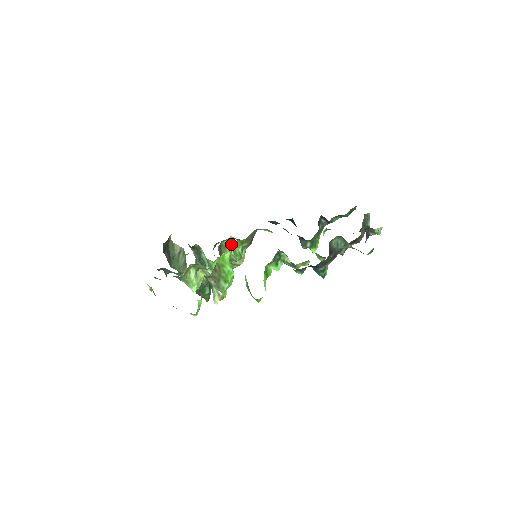
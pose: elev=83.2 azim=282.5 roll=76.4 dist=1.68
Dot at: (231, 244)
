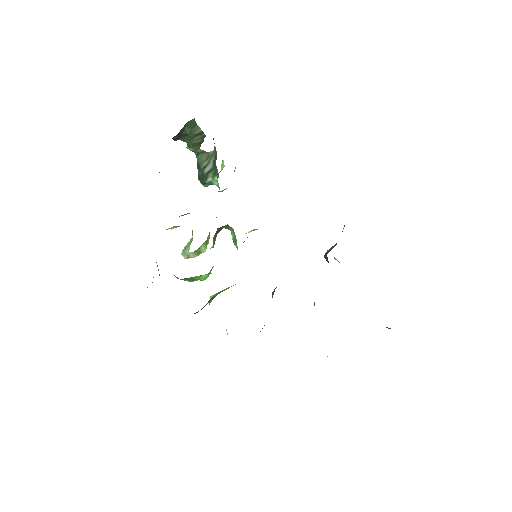
Dot at: (235, 236)
